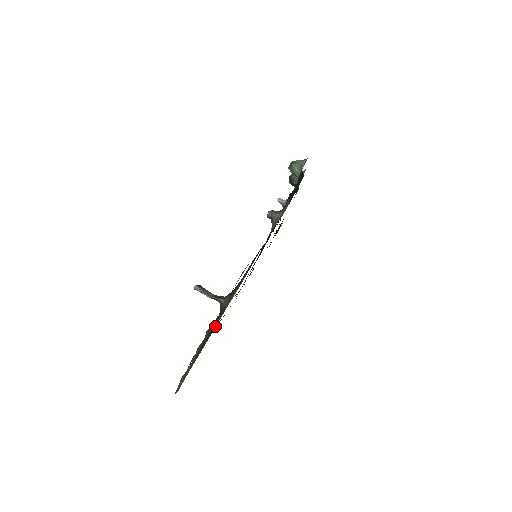
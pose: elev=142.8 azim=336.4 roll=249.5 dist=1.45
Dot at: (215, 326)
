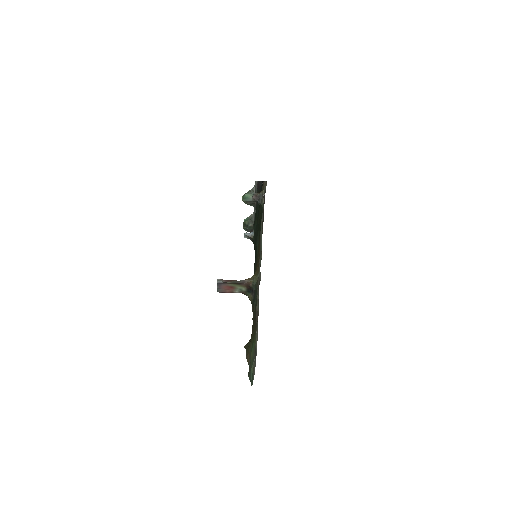
Dot at: occluded
